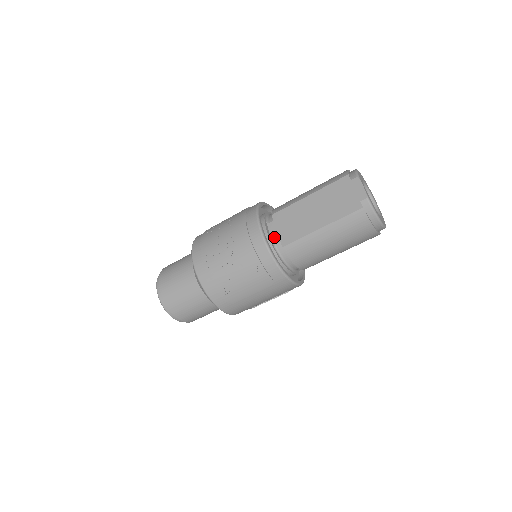
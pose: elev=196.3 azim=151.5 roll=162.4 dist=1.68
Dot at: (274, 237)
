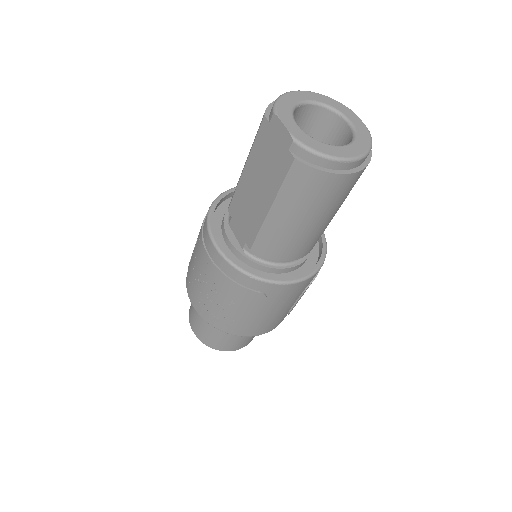
Dot at: (239, 239)
